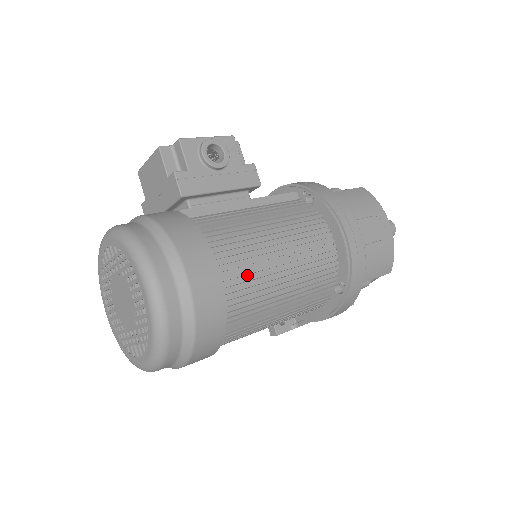
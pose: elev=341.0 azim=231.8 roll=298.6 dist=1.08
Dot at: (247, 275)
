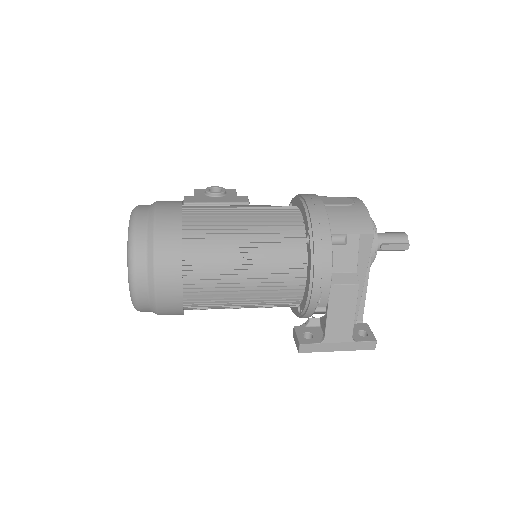
Dot at: (207, 214)
